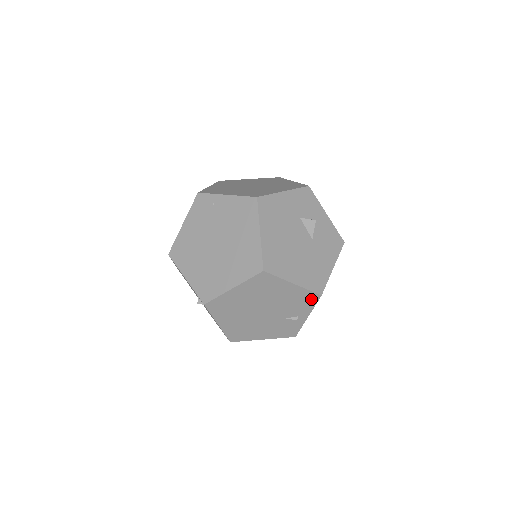
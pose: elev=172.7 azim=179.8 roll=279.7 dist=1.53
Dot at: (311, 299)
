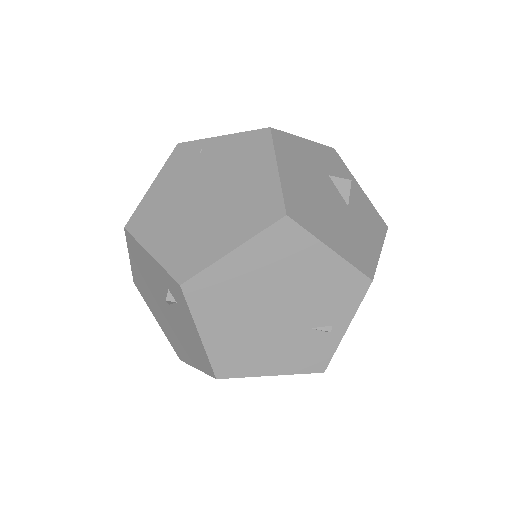
Dot at: (356, 287)
